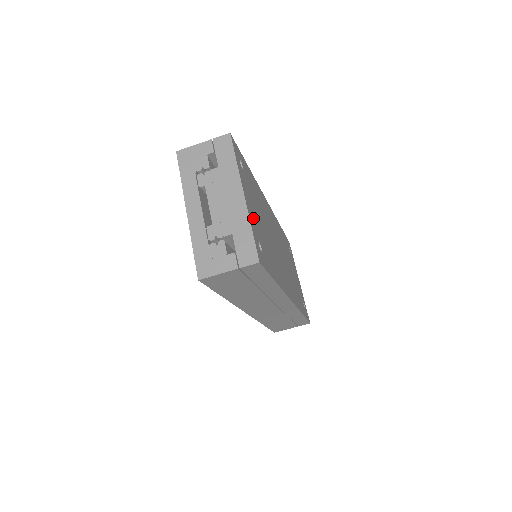
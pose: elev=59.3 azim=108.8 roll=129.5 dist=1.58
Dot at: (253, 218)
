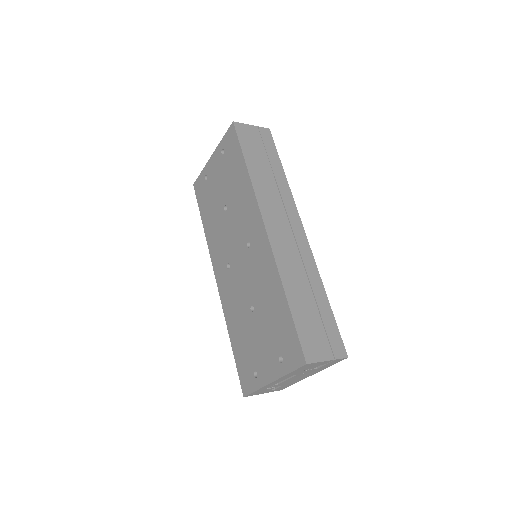
Dot at: occluded
